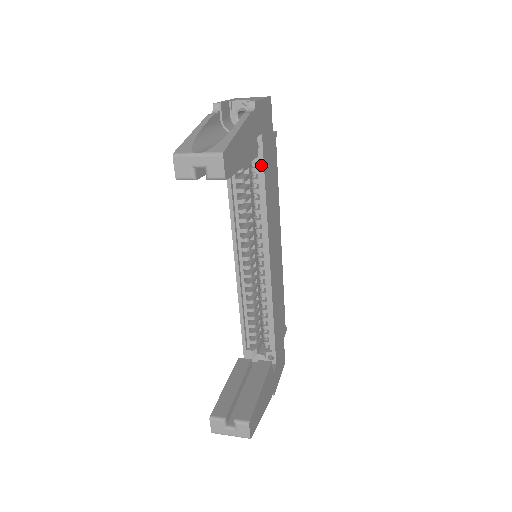
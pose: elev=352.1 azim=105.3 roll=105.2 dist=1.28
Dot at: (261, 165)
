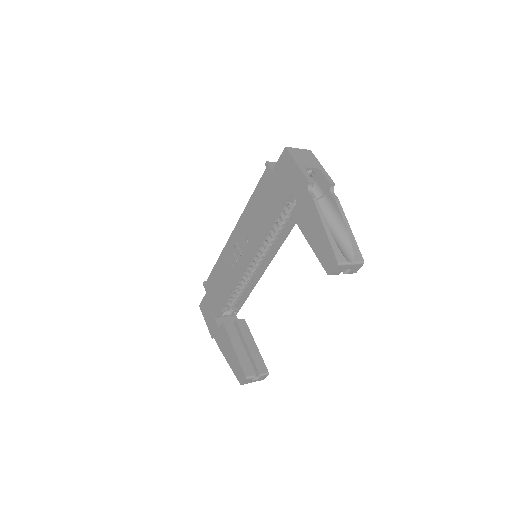
Dot at: occluded
